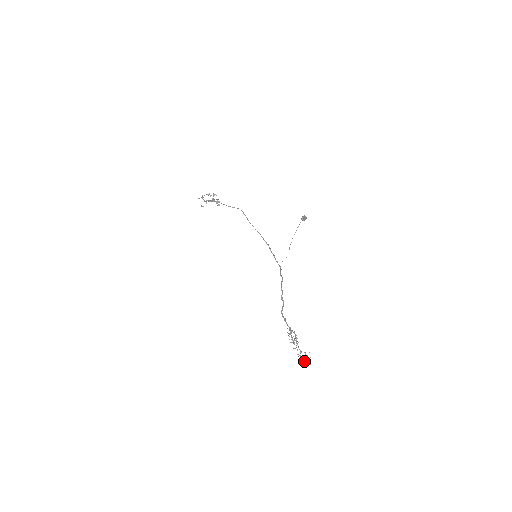
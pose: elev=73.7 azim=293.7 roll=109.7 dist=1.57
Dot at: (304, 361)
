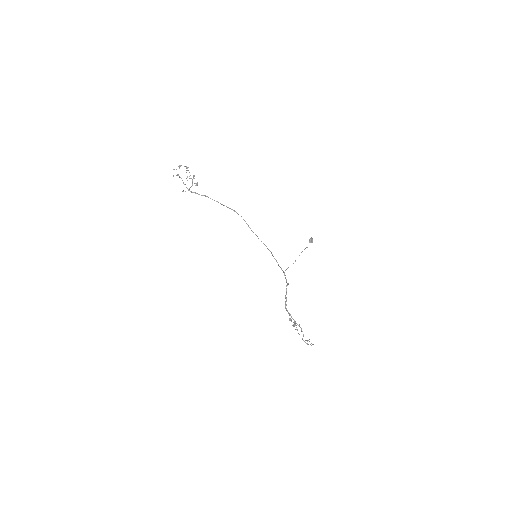
Dot at: occluded
